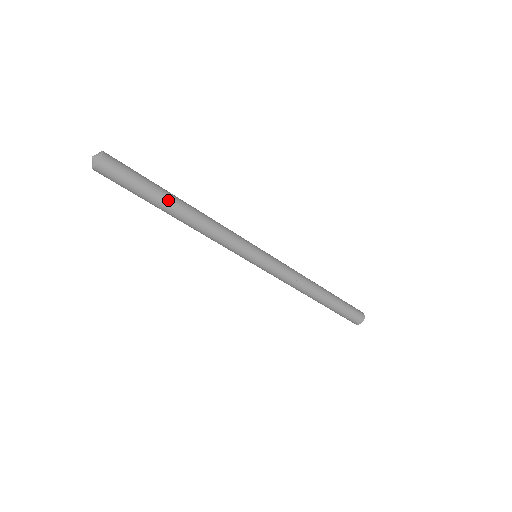
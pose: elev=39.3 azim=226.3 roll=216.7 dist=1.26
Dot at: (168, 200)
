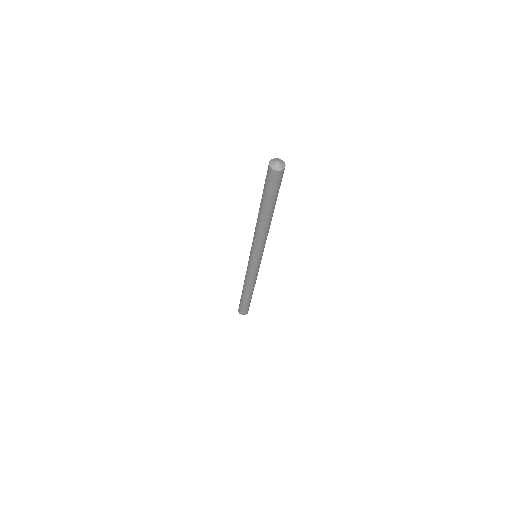
Dot at: occluded
